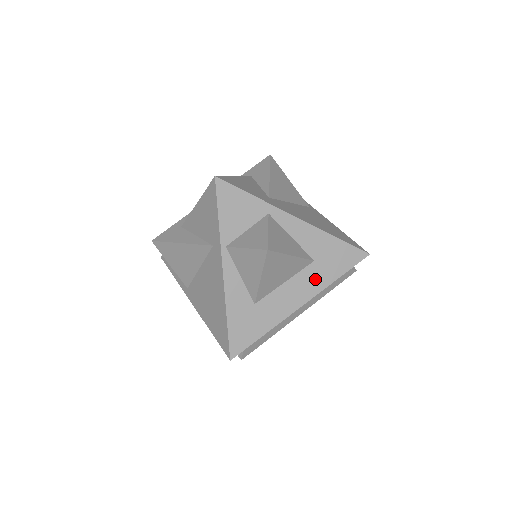
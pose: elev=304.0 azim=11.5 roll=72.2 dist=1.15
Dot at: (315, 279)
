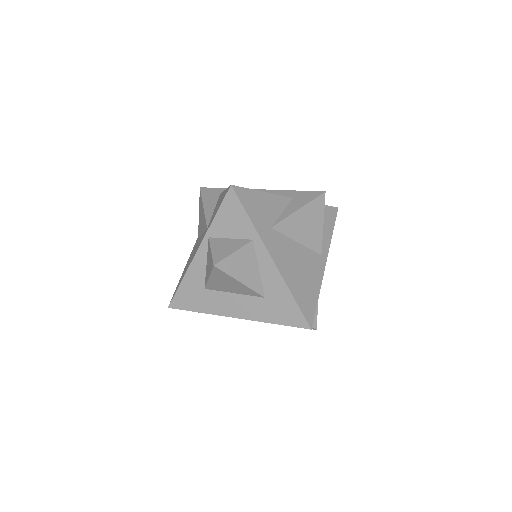
Dot at: (257, 310)
